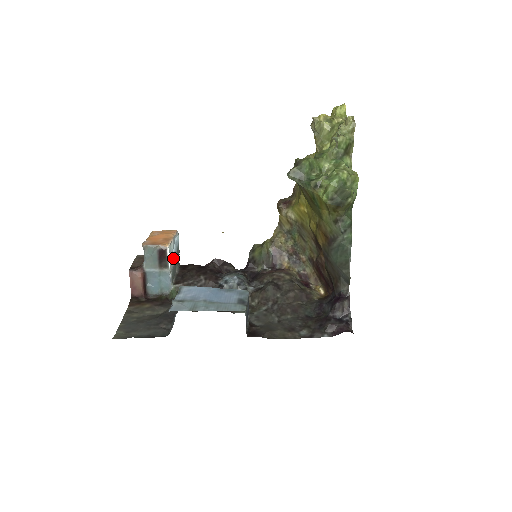
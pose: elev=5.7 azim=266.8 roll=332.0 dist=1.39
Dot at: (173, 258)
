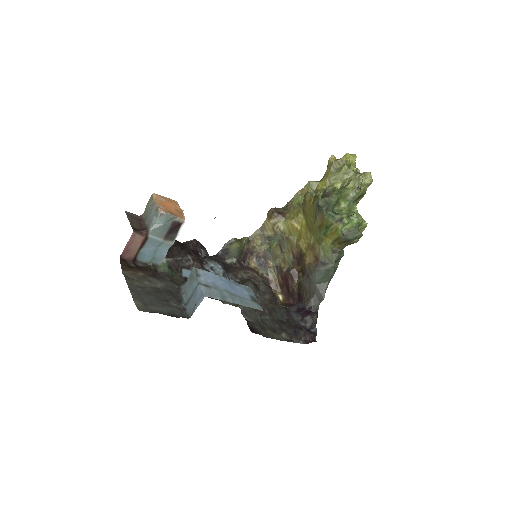
Dot at: occluded
